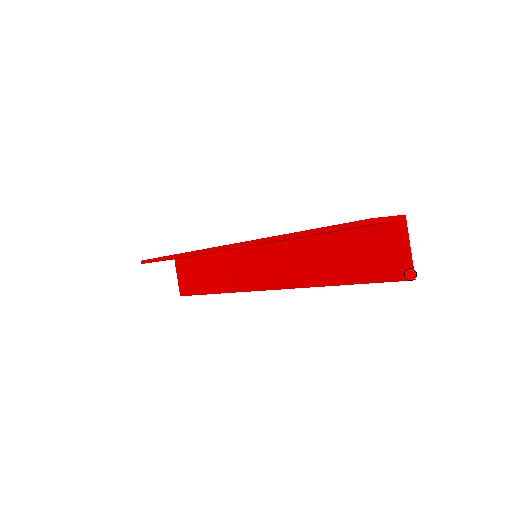
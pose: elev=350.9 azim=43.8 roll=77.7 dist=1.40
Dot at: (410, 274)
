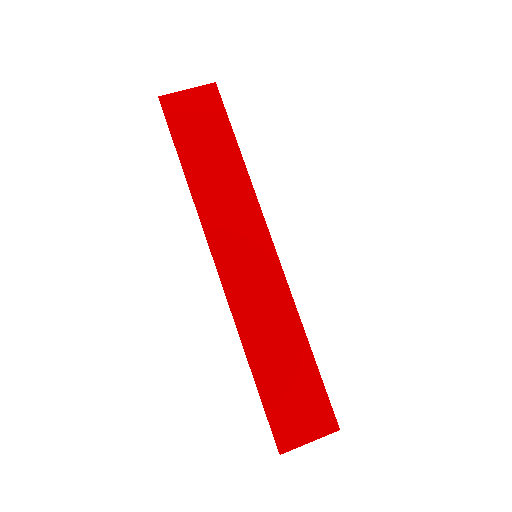
Dot at: occluded
